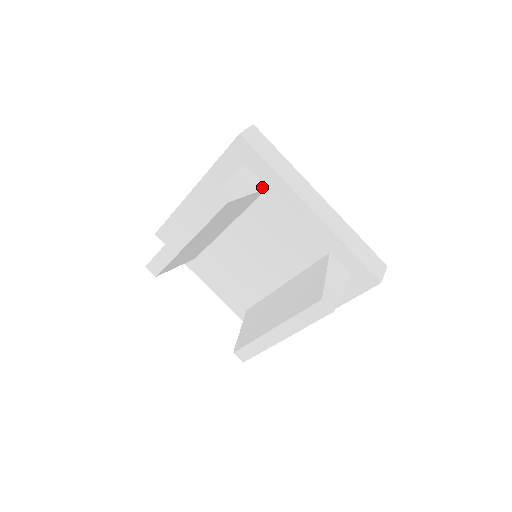
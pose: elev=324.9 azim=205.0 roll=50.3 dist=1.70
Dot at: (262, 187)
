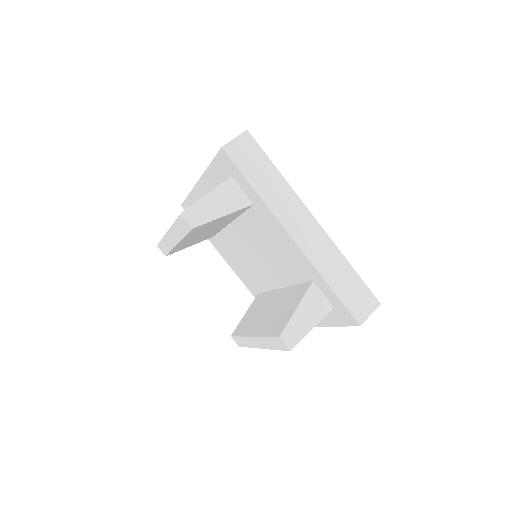
Dot at: (246, 204)
